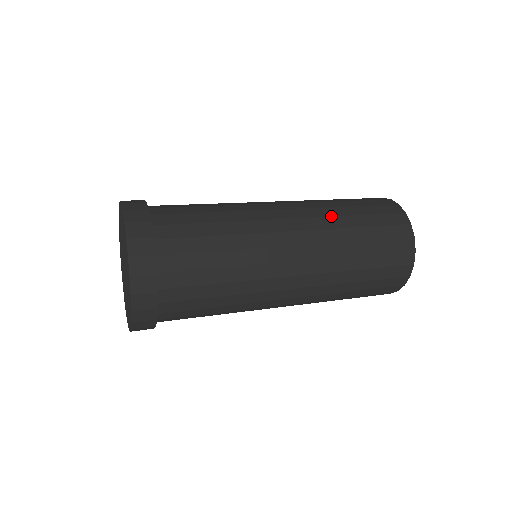
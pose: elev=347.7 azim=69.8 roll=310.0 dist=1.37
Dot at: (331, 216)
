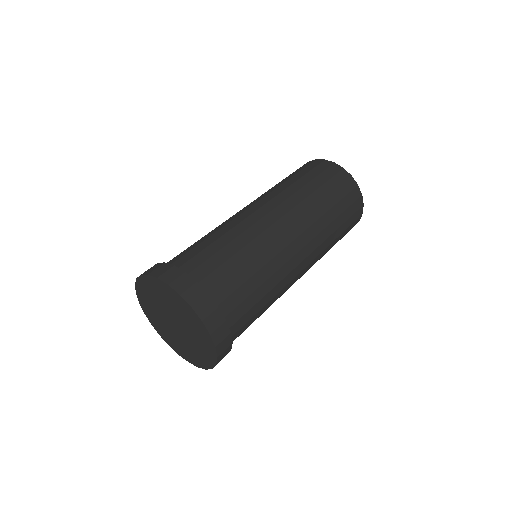
Dot at: (326, 239)
